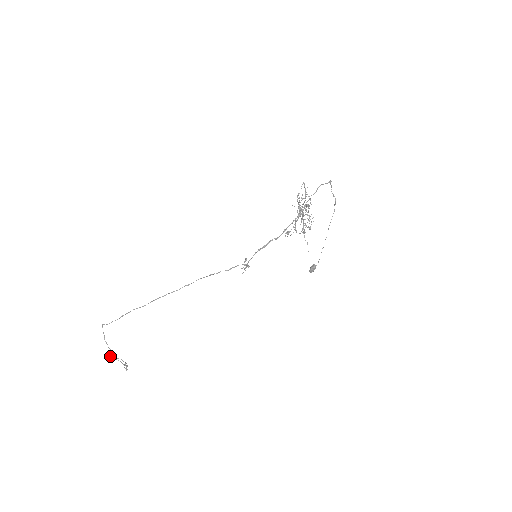
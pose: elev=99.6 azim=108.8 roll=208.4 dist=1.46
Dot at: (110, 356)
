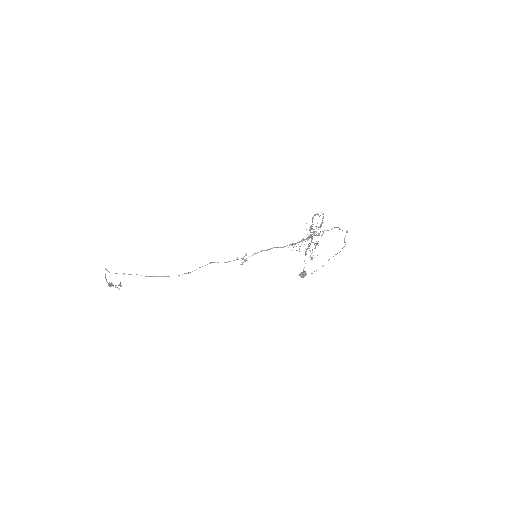
Dot at: (108, 285)
